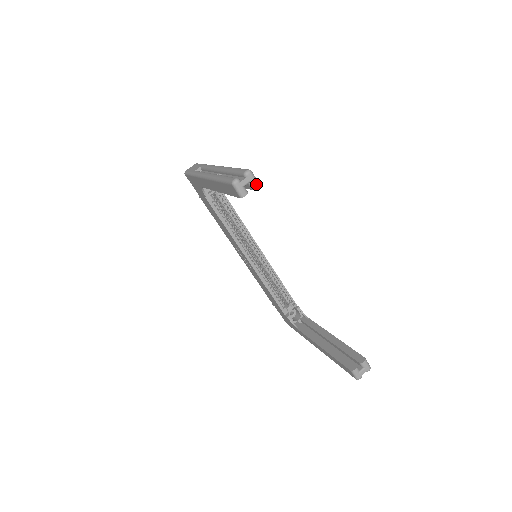
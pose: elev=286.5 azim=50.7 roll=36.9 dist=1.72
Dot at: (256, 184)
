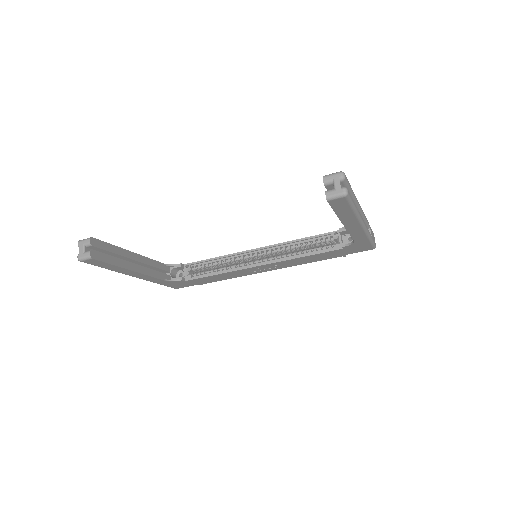
Dot at: (88, 241)
